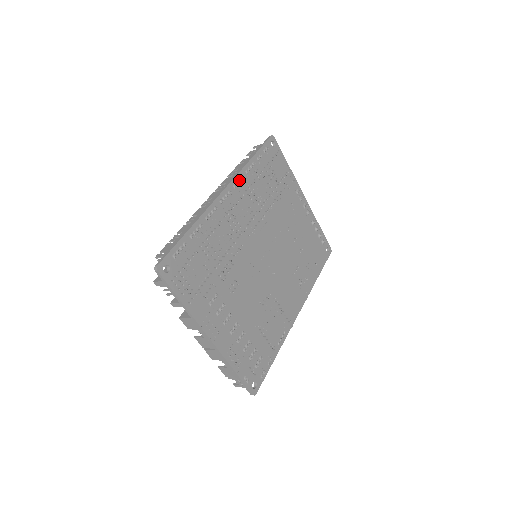
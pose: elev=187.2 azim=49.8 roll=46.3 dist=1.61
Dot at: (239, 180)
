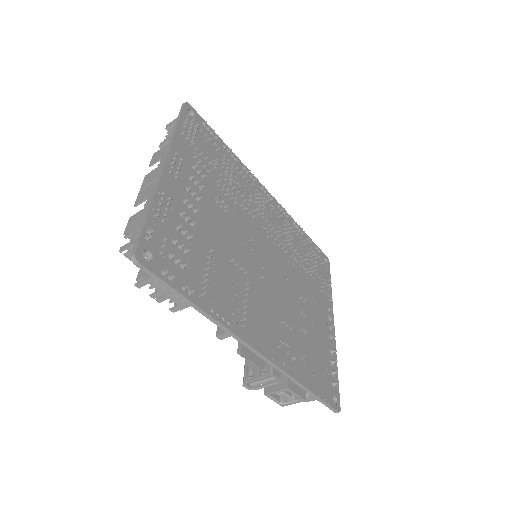
Dot at: (284, 212)
